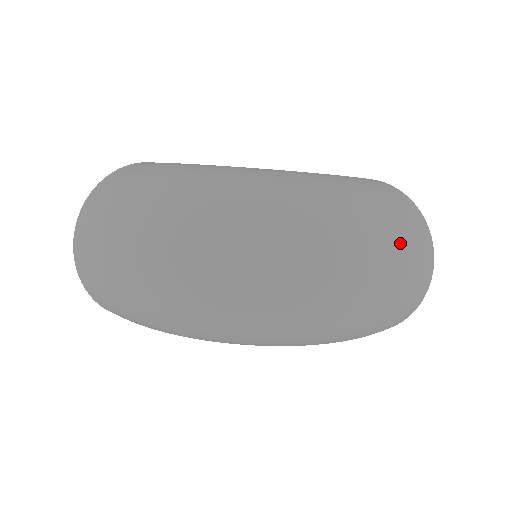
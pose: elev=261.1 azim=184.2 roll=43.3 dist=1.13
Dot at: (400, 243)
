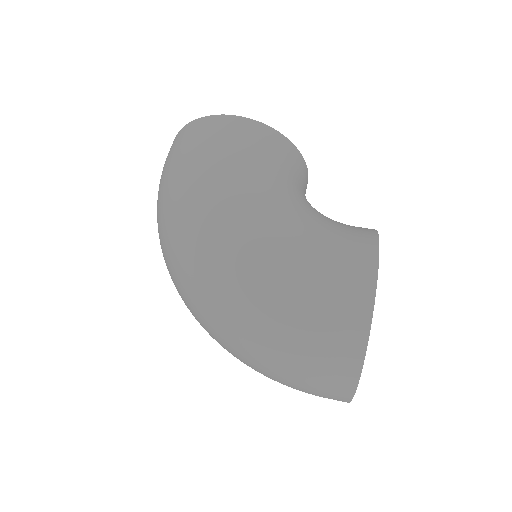
Dot at: (286, 367)
